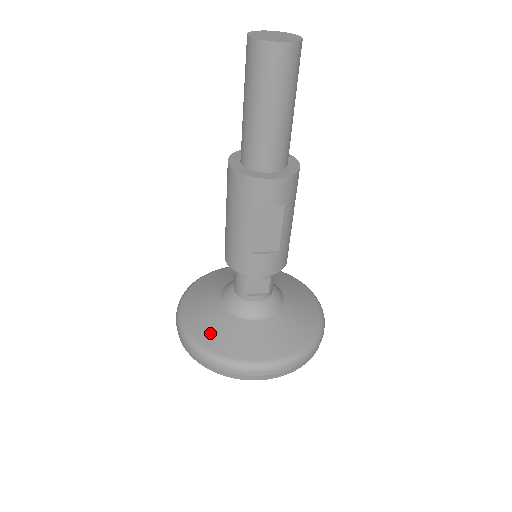
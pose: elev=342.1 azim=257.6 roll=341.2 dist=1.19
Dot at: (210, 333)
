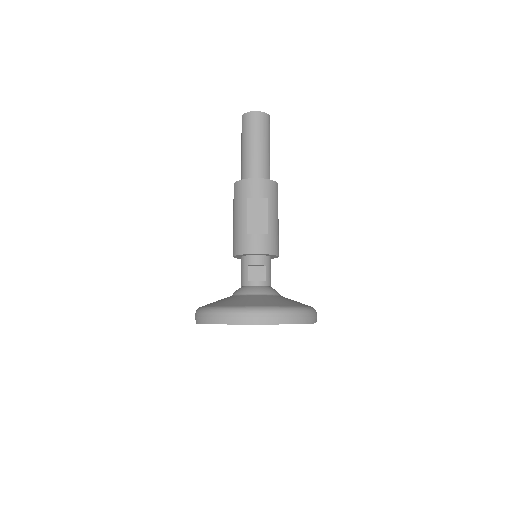
Dot at: (219, 303)
